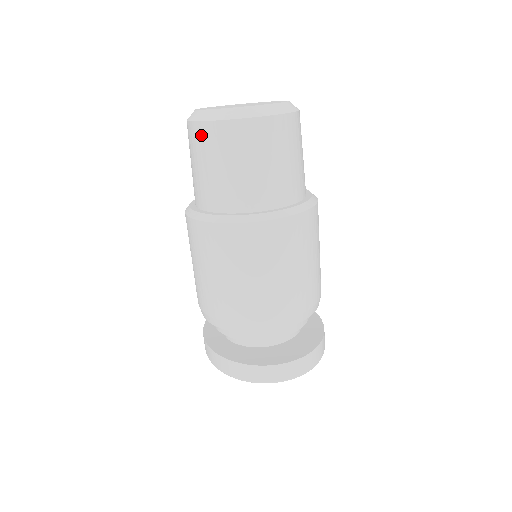
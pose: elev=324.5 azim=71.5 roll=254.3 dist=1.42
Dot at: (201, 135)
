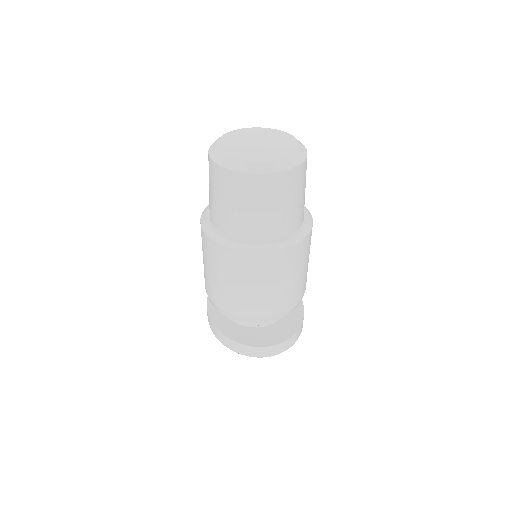
Dot at: (221, 176)
